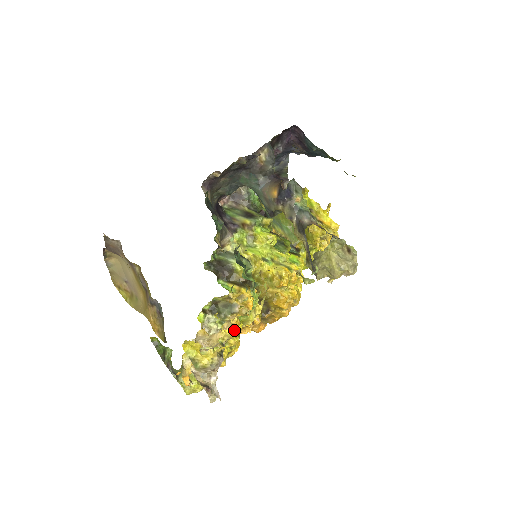
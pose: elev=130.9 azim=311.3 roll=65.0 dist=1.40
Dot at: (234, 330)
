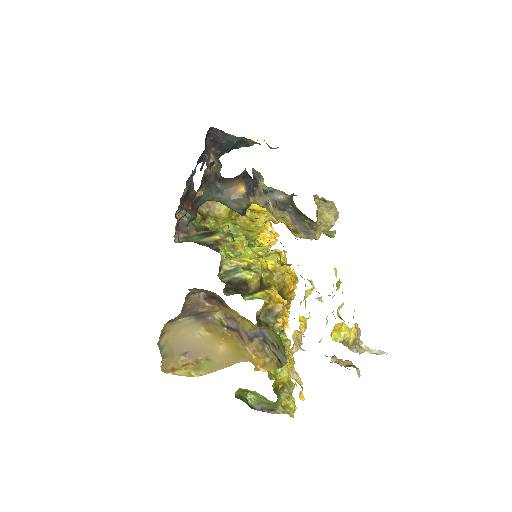
Dot at: occluded
